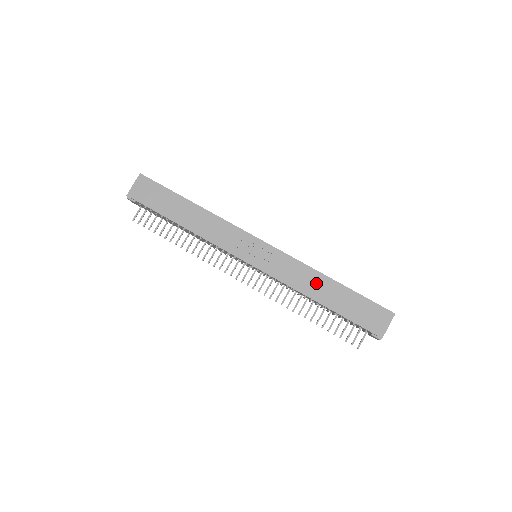
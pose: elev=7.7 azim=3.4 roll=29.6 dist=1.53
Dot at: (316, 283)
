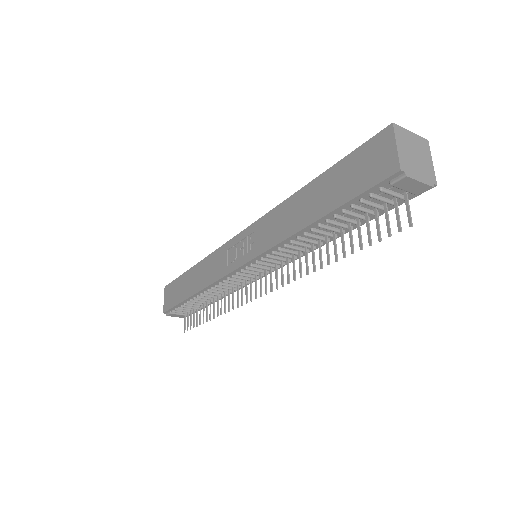
Dot at: (294, 210)
